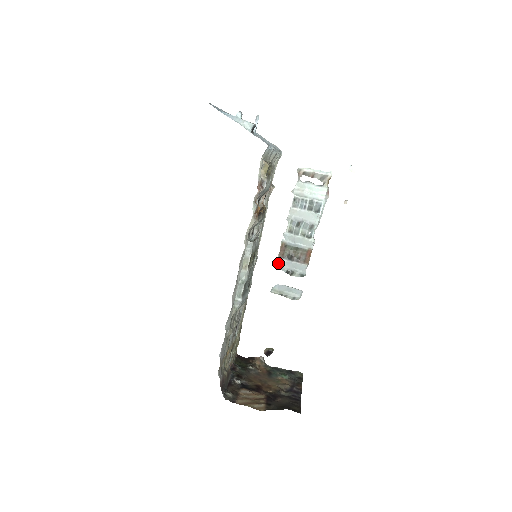
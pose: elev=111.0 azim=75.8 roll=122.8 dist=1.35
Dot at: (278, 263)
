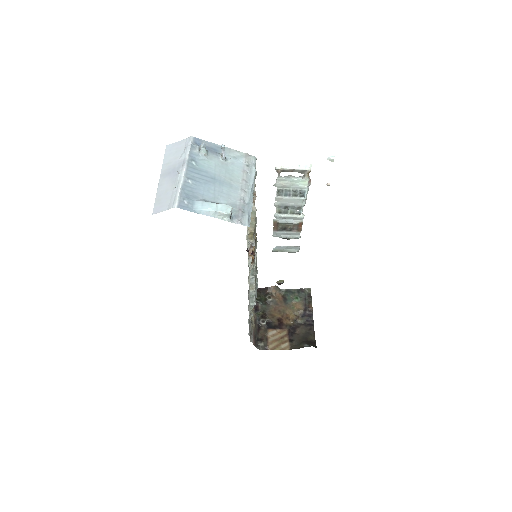
Dot at: (274, 234)
